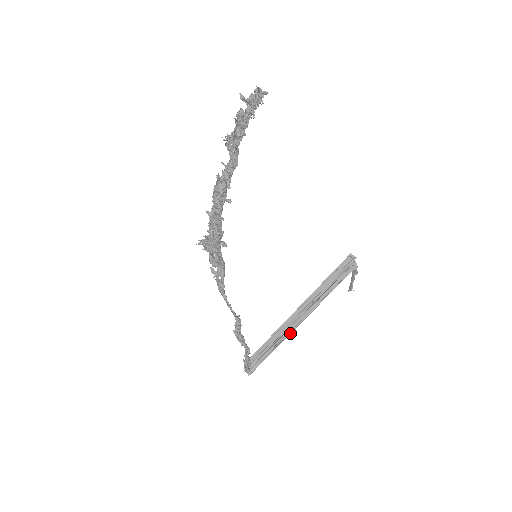
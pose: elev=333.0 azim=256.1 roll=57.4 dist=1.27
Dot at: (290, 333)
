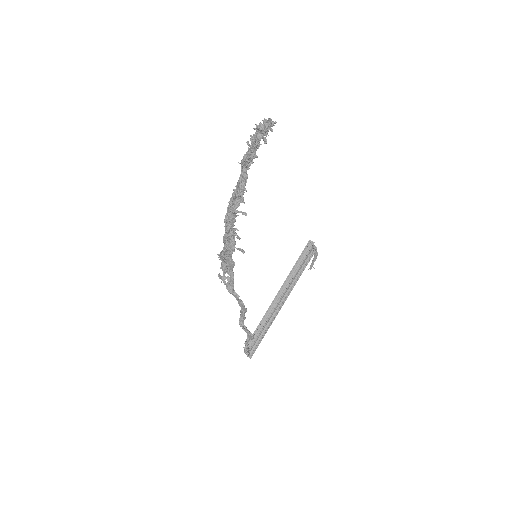
Dot at: (277, 314)
